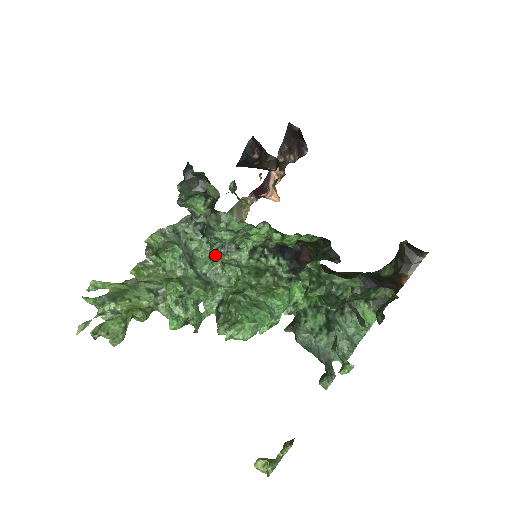
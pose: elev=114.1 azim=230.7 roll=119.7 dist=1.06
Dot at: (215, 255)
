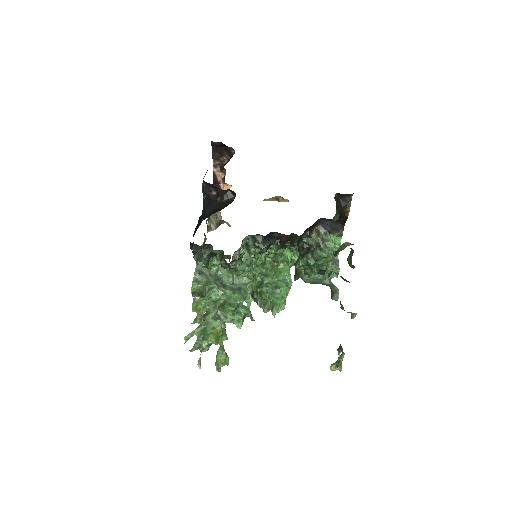
Dot at: occluded
